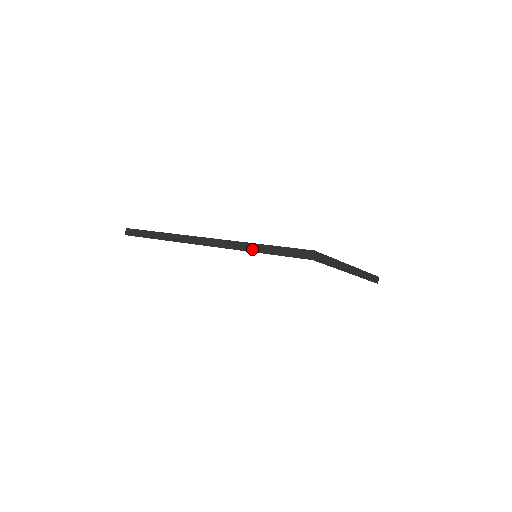
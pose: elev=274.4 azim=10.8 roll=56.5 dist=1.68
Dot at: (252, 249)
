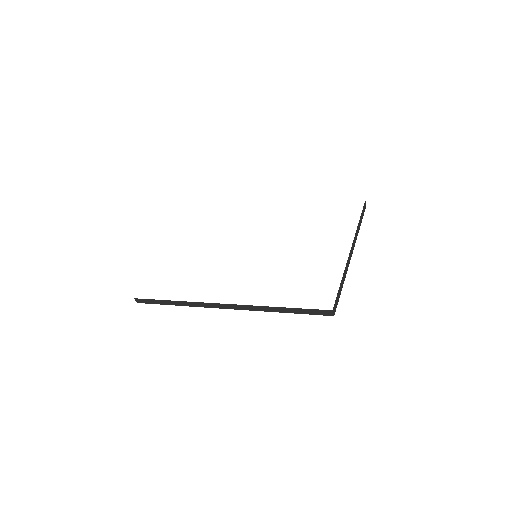
Dot at: (273, 311)
